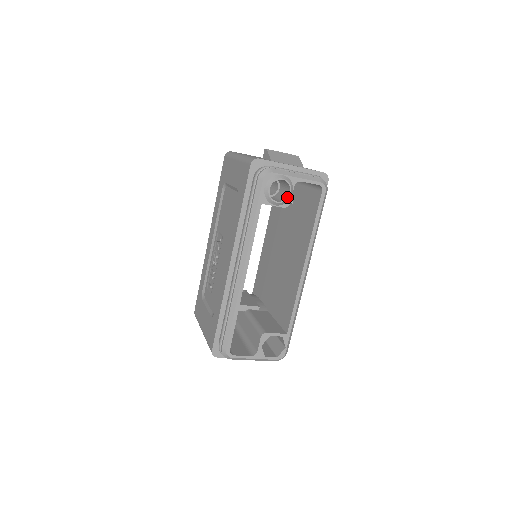
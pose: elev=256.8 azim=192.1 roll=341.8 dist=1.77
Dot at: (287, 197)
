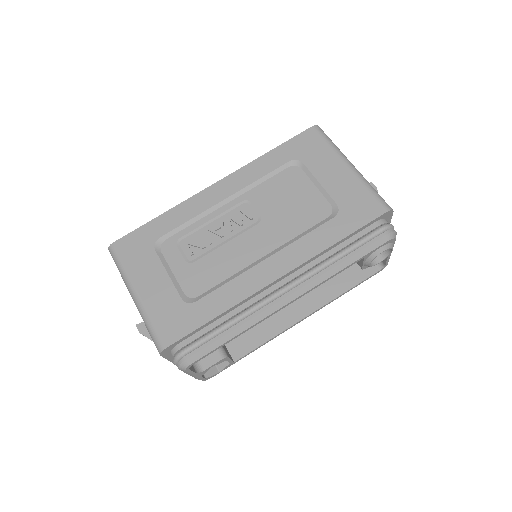
Dot at: (375, 264)
